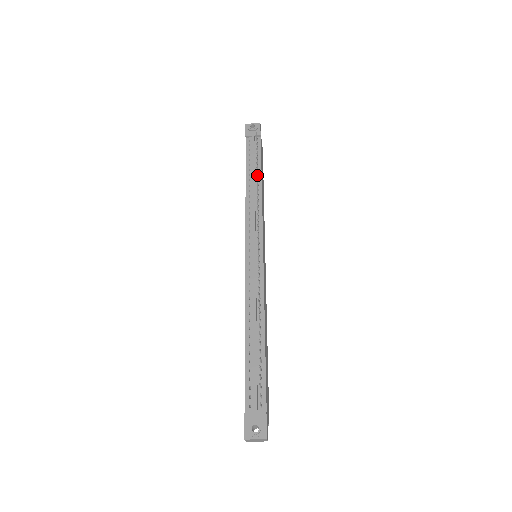
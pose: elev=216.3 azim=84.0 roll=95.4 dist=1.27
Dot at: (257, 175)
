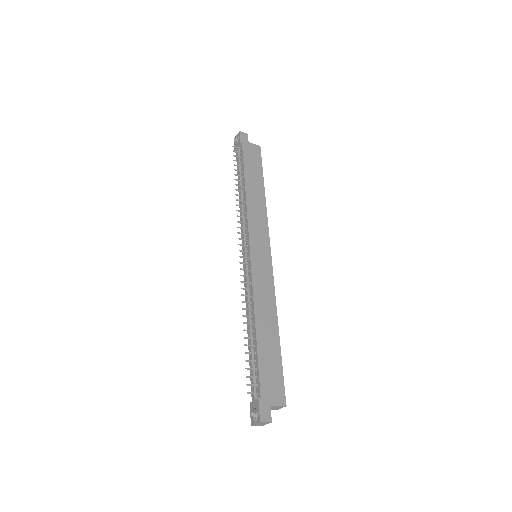
Dot at: (237, 185)
